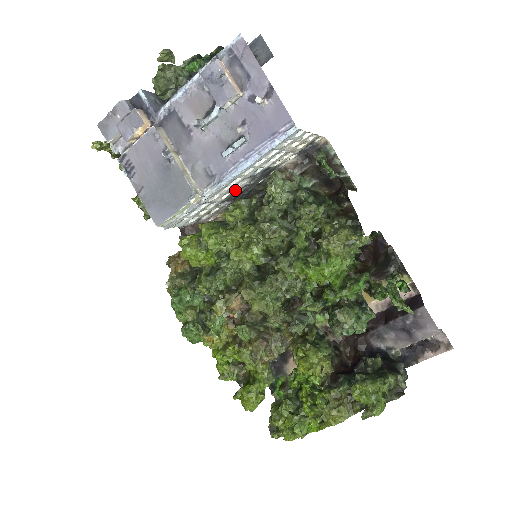
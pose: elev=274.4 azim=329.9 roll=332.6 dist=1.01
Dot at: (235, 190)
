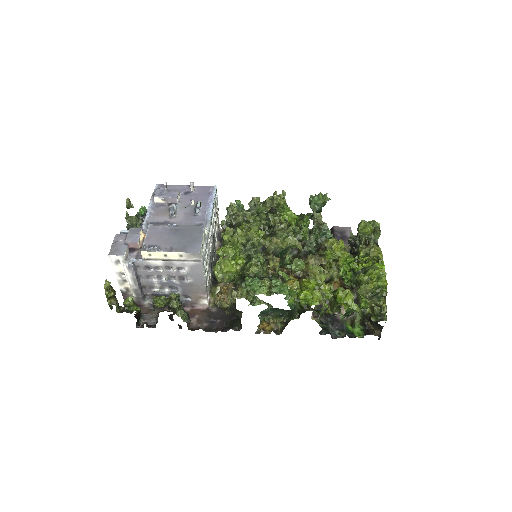
Dot at: (211, 249)
